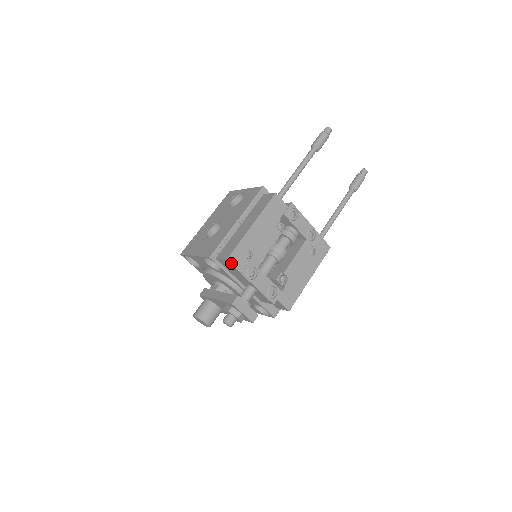
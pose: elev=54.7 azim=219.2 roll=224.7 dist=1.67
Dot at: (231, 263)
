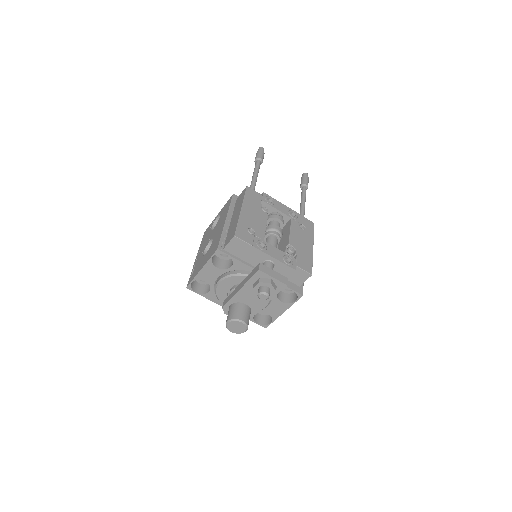
Dot at: (239, 238)
